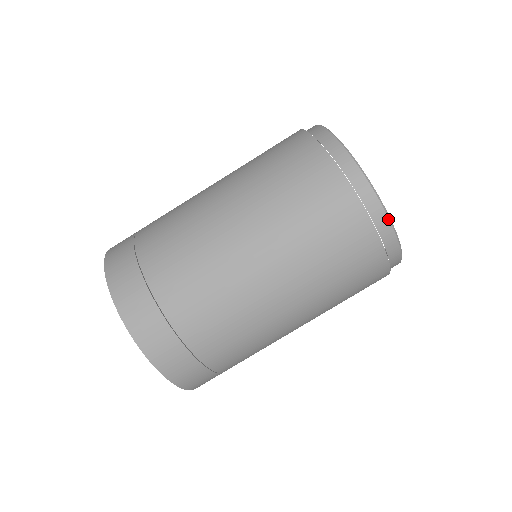
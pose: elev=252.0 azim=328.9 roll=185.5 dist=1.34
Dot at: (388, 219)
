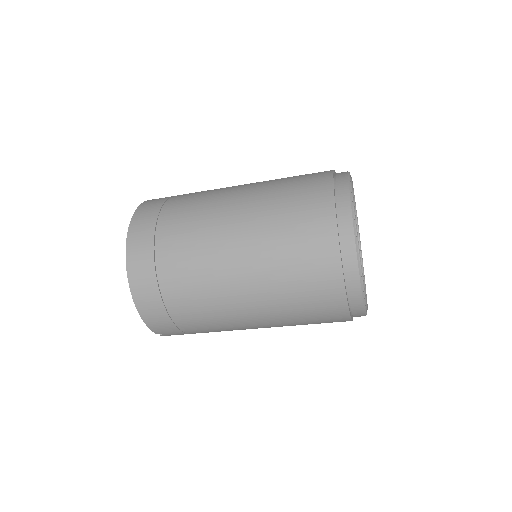
Dot at: (352, 224)
